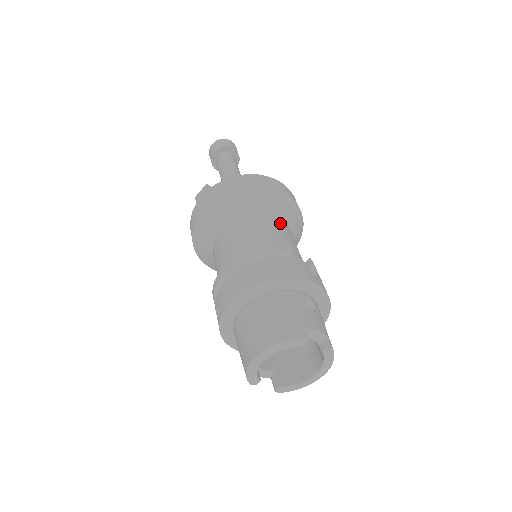
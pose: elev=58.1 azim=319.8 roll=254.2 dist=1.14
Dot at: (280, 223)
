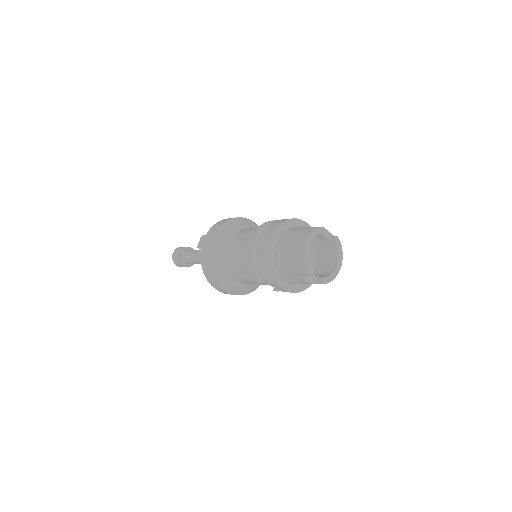
Dot at: occluded
